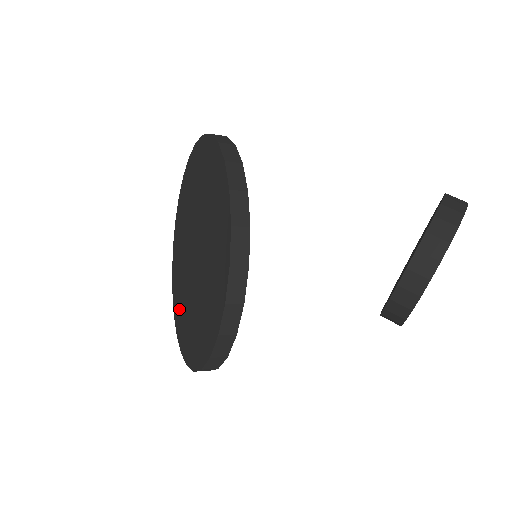
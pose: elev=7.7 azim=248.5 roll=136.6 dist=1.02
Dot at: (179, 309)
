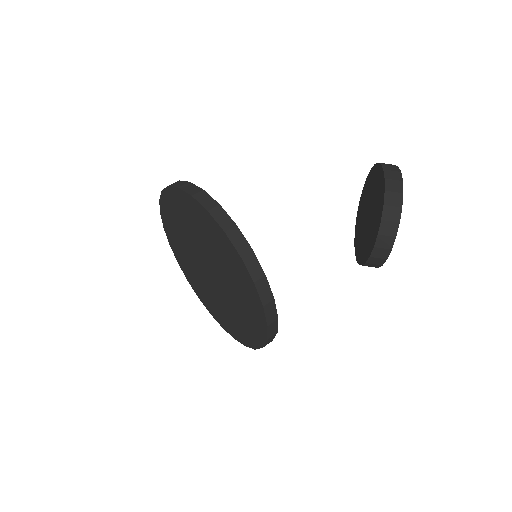
Dot at: (205, 298)
